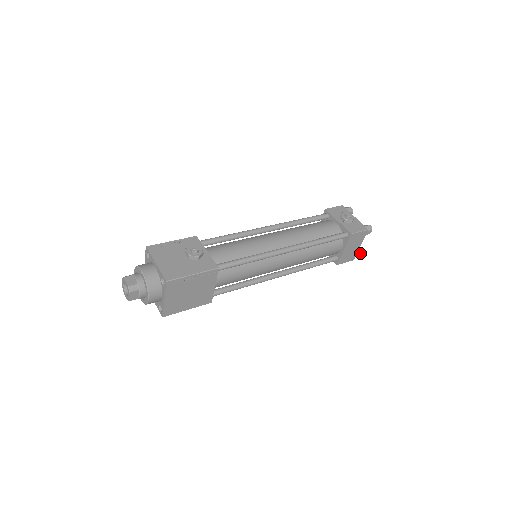
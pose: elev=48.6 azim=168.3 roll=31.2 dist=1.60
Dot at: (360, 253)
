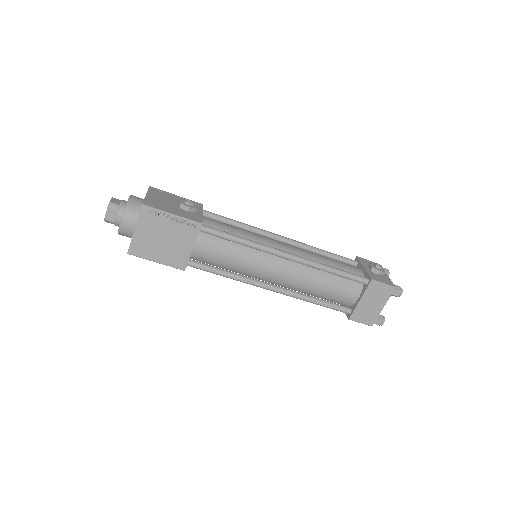
Dot at: (382, 321)
